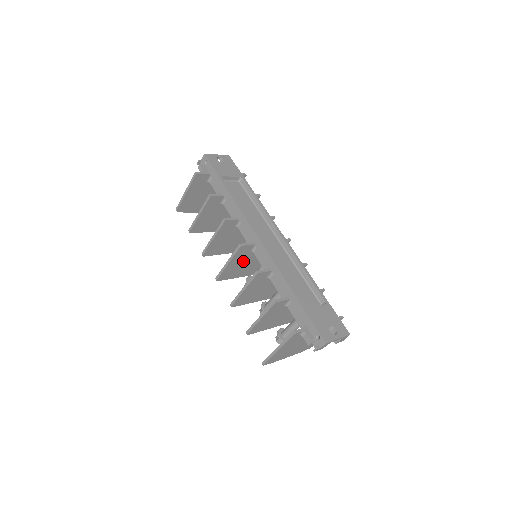
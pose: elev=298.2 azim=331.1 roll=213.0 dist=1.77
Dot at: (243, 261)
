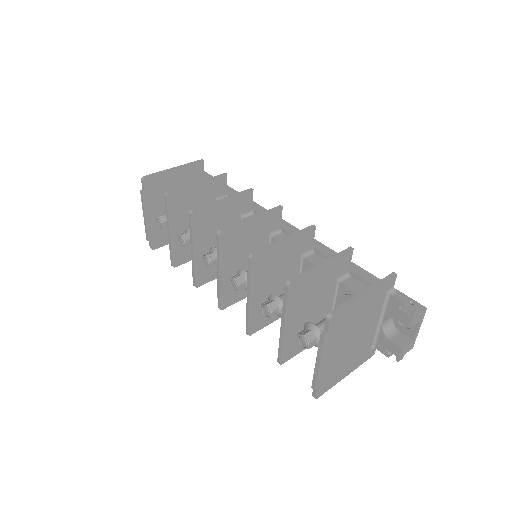
Dot at: (252, 241)
